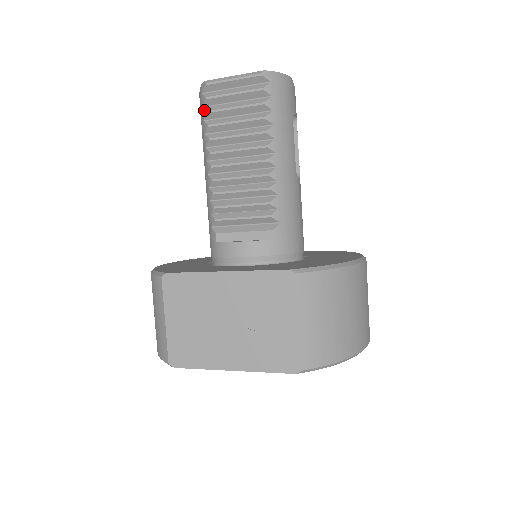
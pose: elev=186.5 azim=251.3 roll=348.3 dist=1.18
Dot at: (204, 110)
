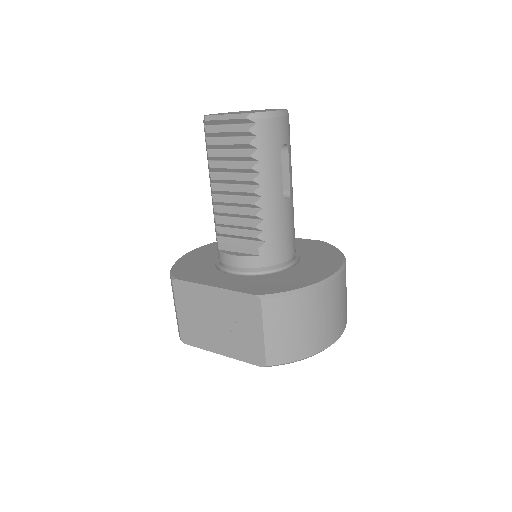
Dot at: (205, 141)
